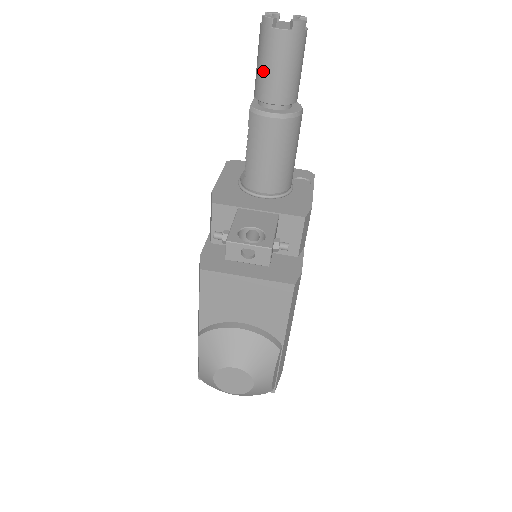
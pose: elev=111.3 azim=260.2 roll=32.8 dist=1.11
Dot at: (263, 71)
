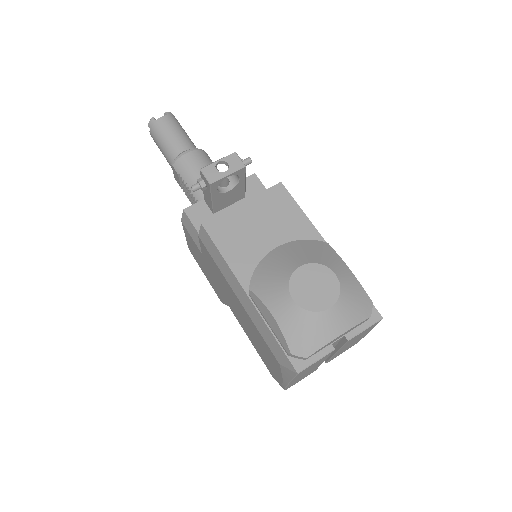
Dot at: (165, 142)
